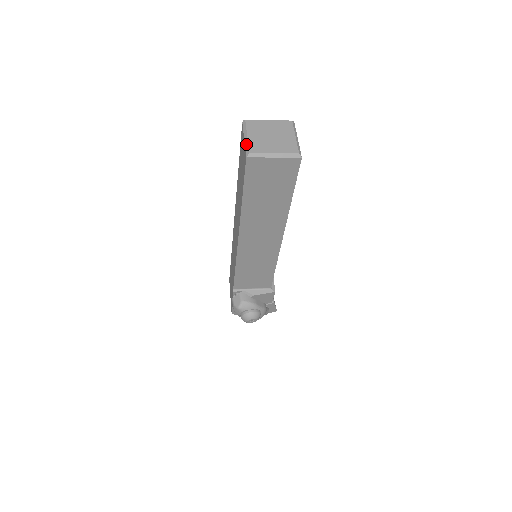
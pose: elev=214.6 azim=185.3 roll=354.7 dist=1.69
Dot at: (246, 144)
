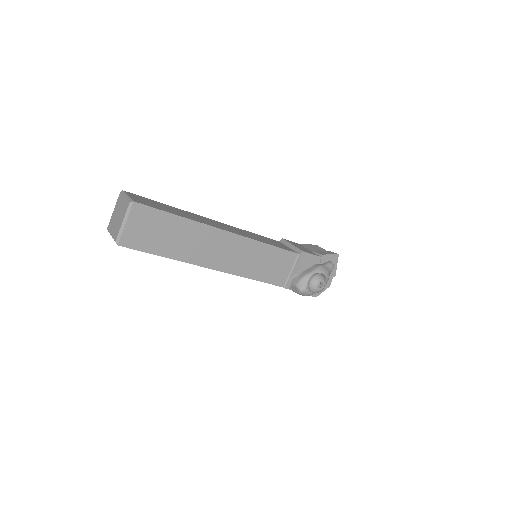
Dot at: occluded
